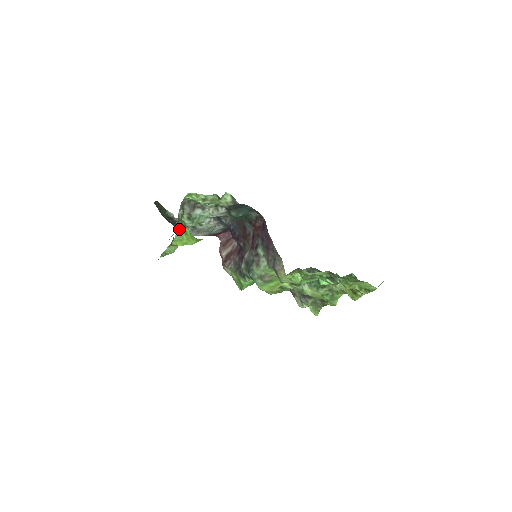
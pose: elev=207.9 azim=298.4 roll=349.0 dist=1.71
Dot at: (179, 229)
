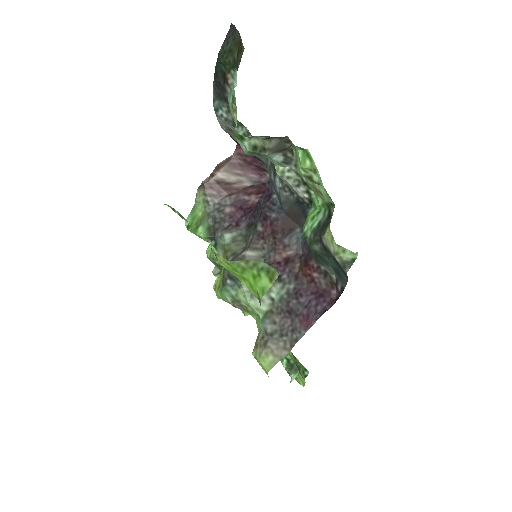
Dot at: (256, 261)
